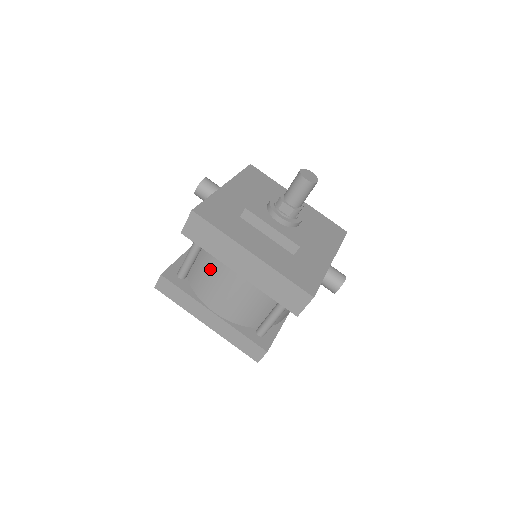
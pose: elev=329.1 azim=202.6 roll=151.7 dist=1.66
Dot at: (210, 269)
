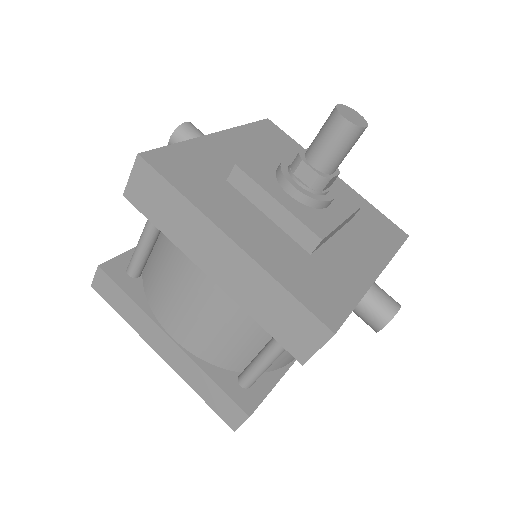
Dot at: (168, 264)
